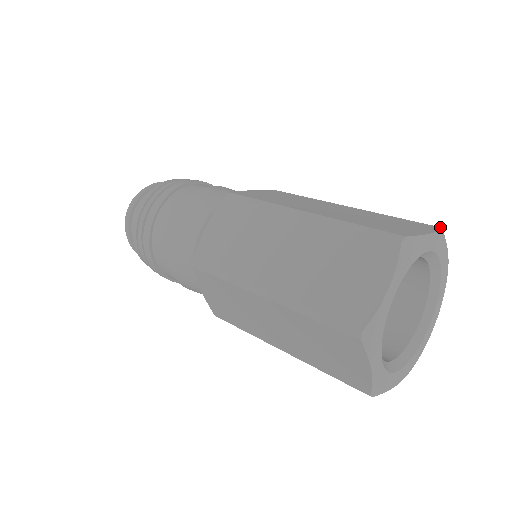
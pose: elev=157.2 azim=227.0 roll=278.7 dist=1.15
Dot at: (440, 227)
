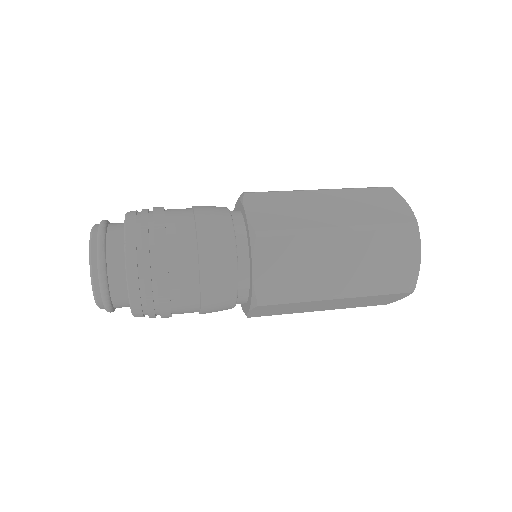
Dot at: (392, 187)
